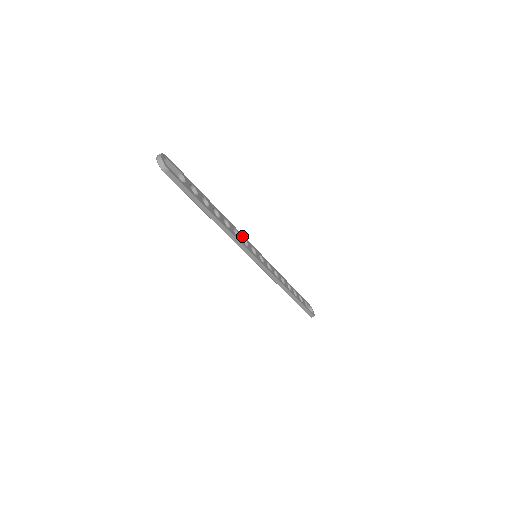
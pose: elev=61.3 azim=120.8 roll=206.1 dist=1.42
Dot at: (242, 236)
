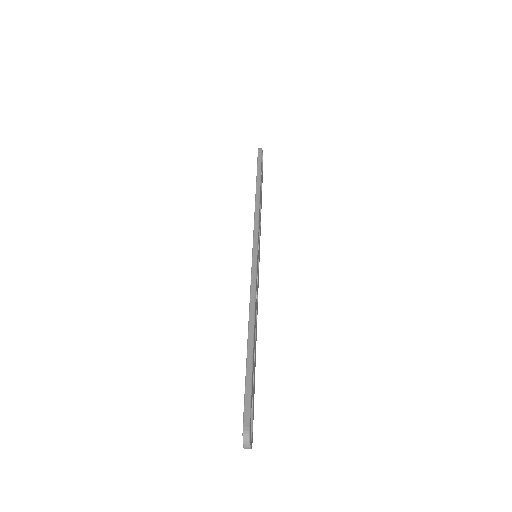
Dot at: occluded
